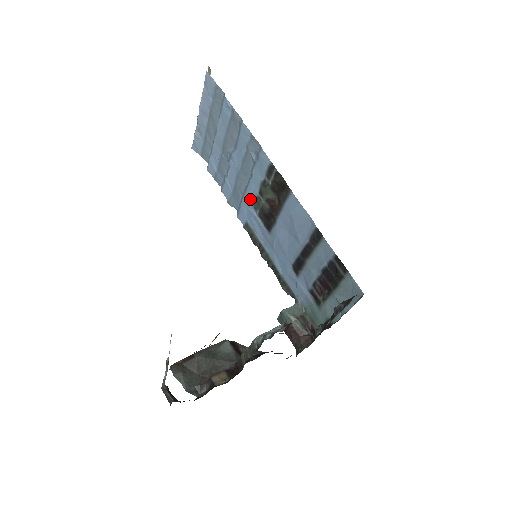
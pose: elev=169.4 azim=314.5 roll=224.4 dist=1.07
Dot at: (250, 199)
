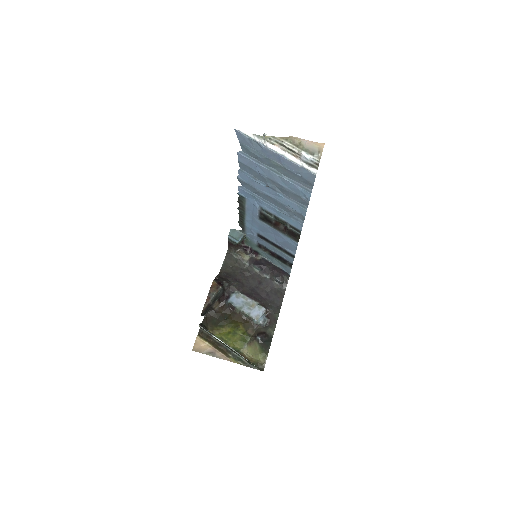
Dot at: (263, 205)
